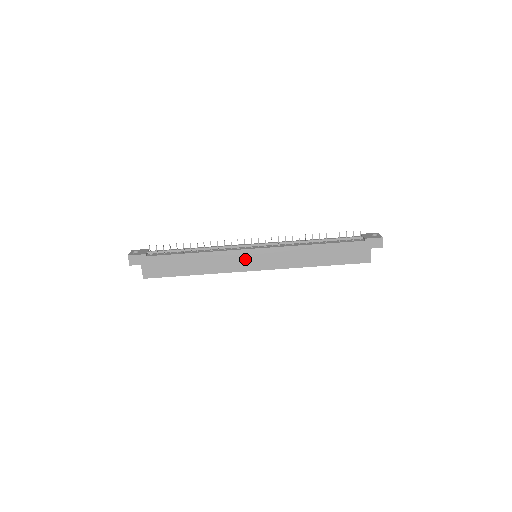
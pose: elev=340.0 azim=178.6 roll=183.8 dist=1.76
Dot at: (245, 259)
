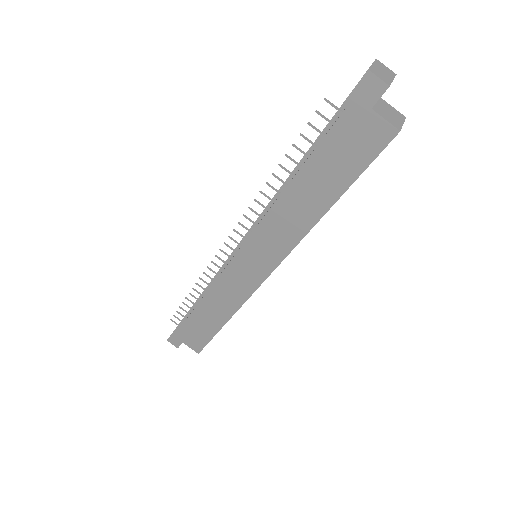
Dot at: (243, 273)
